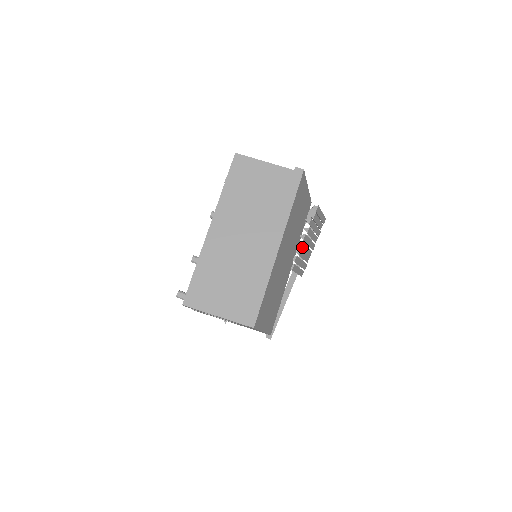
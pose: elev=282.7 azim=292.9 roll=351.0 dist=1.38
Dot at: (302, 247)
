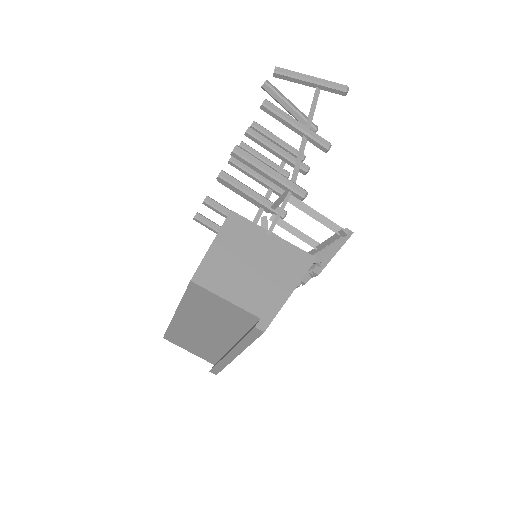
Dot at: occluded
